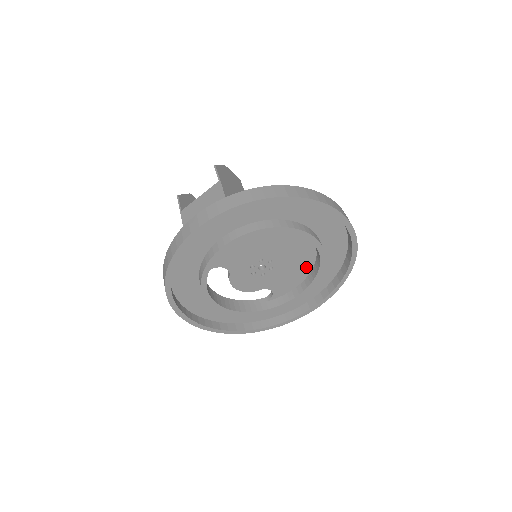
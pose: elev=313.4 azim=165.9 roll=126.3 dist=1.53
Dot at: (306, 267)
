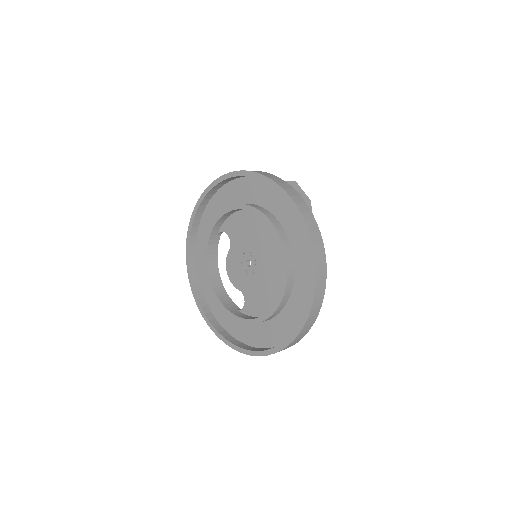
Dot at: (276, 298)
